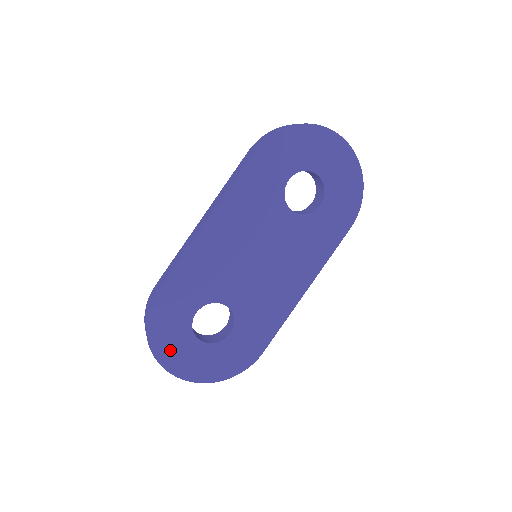
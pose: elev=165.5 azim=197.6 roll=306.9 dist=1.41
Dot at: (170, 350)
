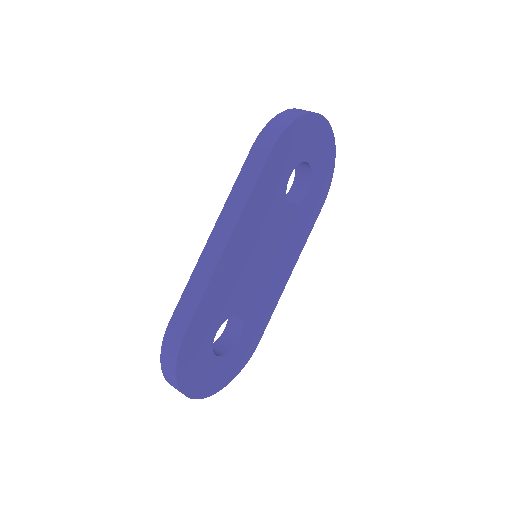
Dot at: (195, 379)
